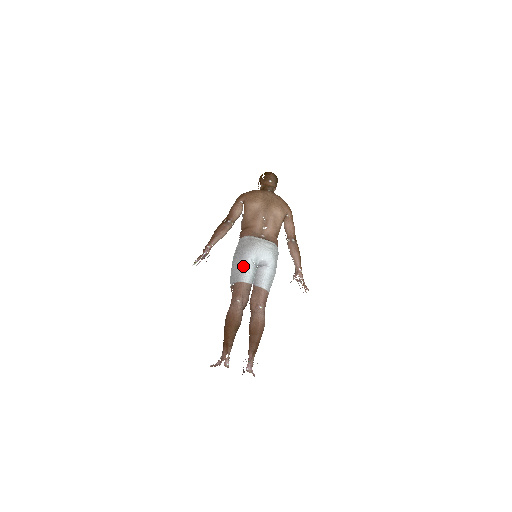
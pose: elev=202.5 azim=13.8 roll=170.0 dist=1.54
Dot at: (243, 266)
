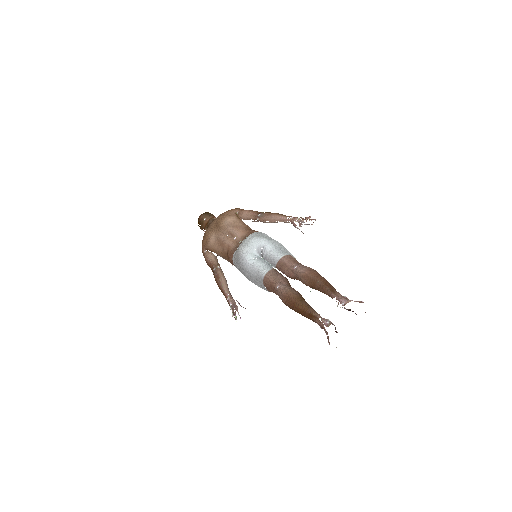
Dot at: (252, 270)
